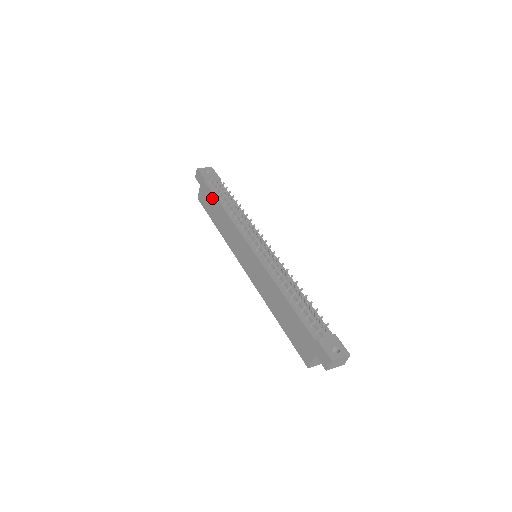
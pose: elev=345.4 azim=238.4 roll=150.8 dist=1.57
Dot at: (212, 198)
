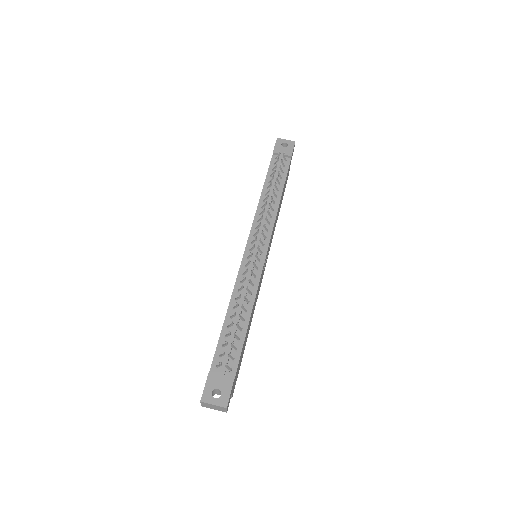
Dot at: occluded
